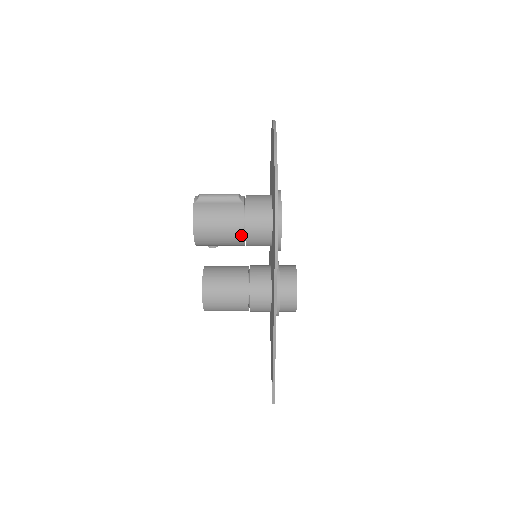
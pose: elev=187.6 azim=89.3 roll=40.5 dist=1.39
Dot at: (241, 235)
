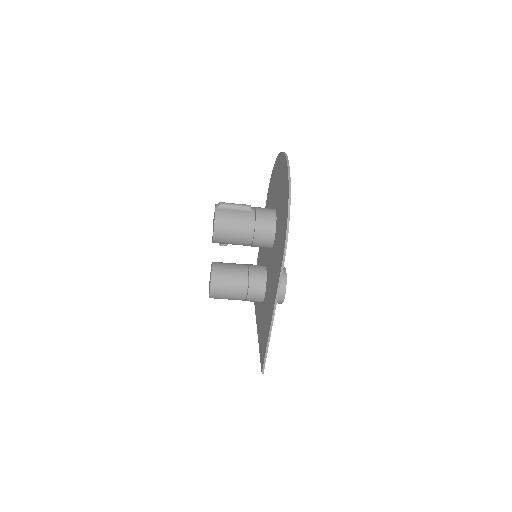
Dot at: (250, 237)
